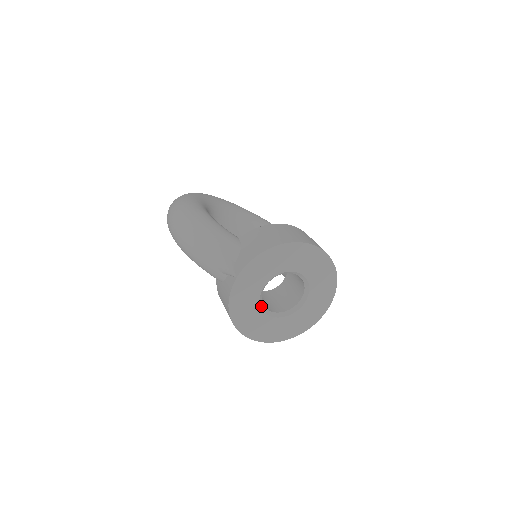
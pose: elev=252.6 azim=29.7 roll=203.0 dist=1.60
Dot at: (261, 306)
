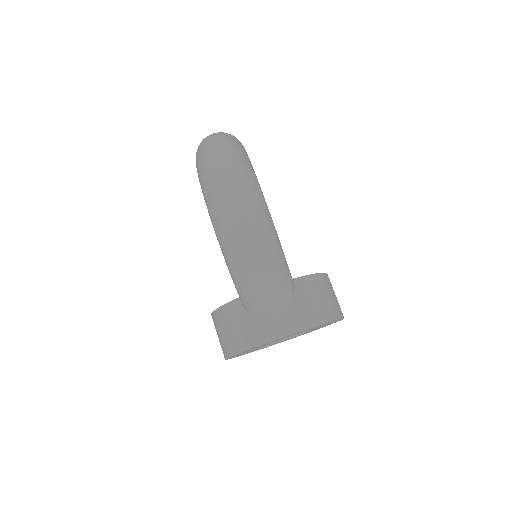
Dot at: occluded
